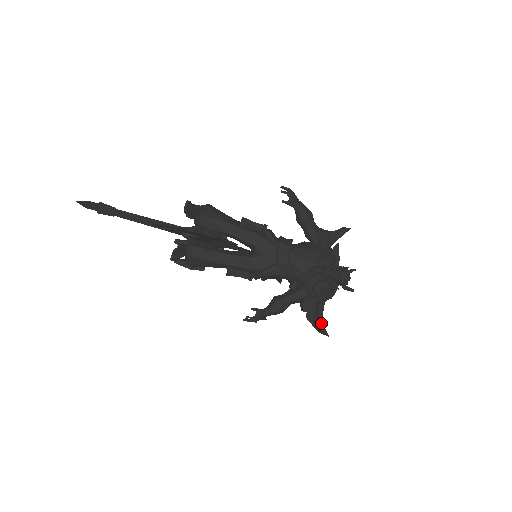
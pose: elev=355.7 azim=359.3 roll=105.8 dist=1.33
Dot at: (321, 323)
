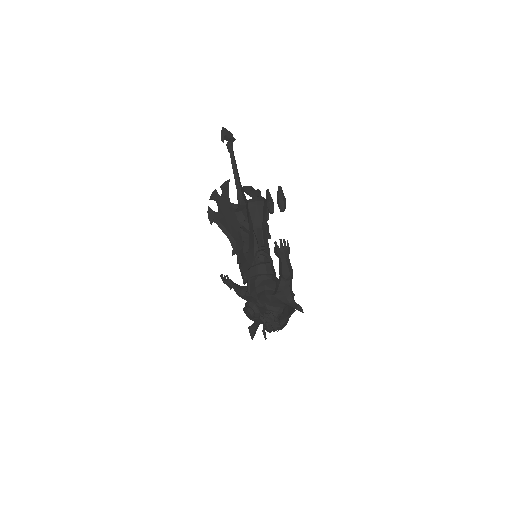
Dot at: (251, 329)
